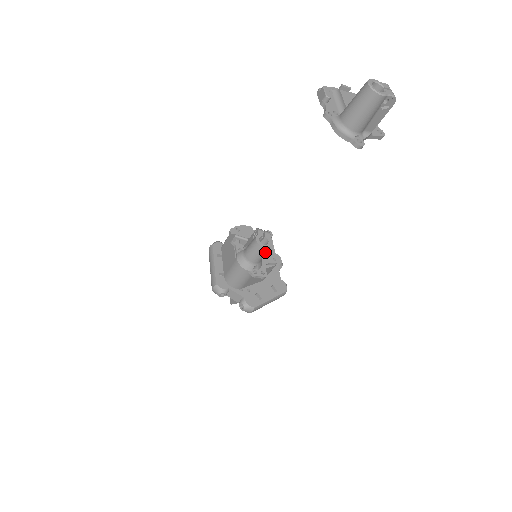
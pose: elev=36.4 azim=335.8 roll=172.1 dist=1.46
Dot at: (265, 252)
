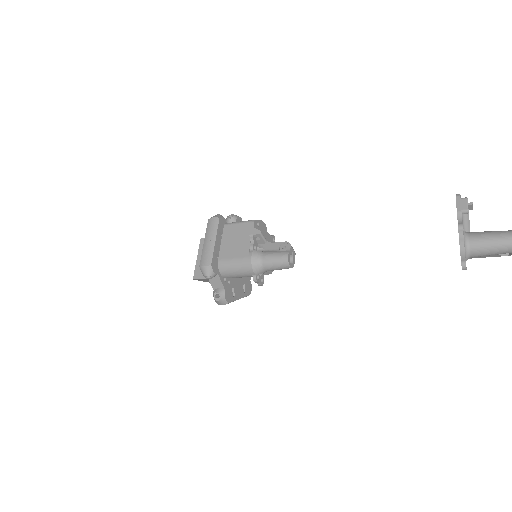
Dot at: (284, 268)
